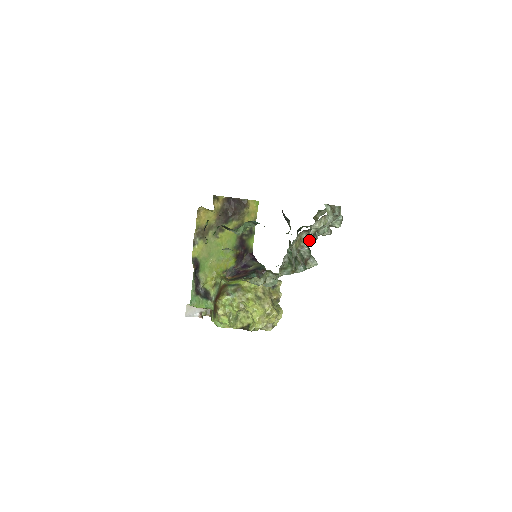
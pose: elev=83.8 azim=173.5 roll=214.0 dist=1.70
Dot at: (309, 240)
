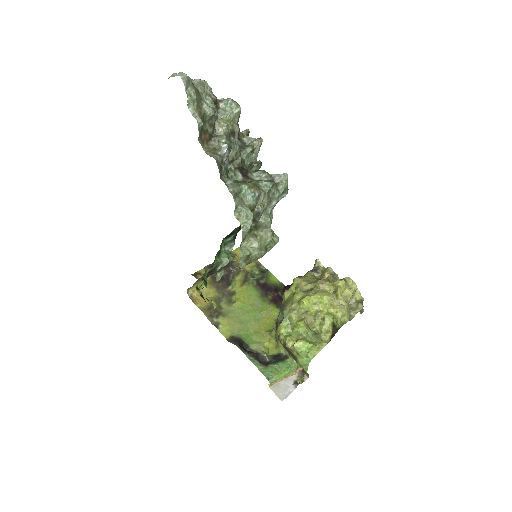
Dot at: (220, 139)
